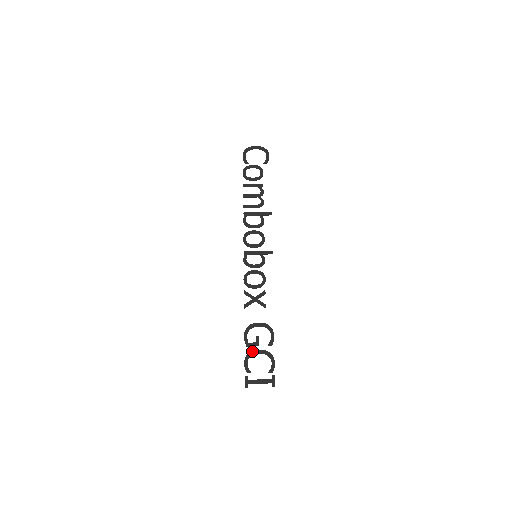
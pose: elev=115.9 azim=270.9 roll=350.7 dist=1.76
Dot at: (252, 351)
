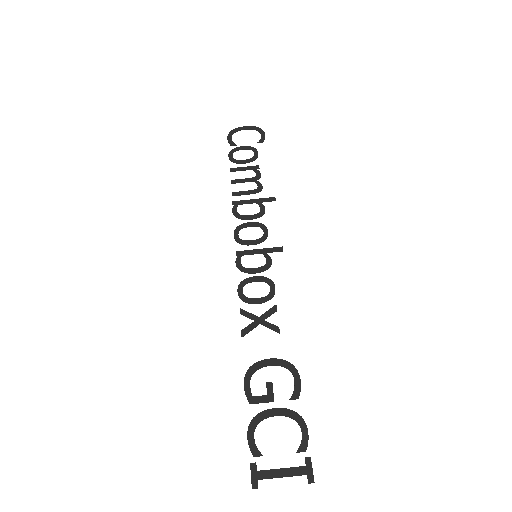
Dot at: (261, 412)
